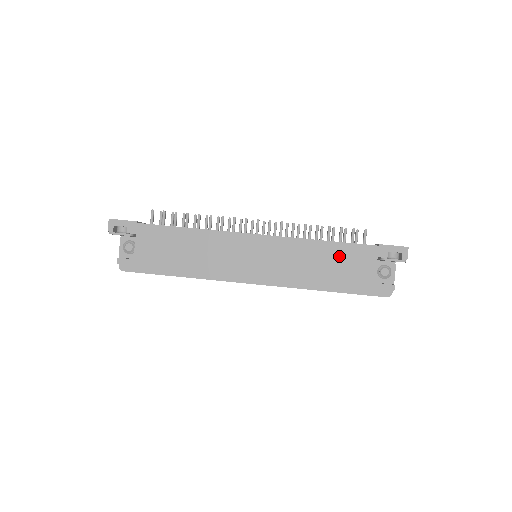
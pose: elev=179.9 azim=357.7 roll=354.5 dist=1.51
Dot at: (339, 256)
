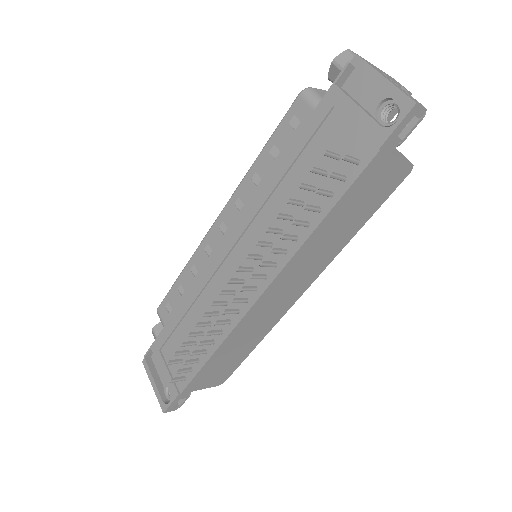
Dot at: (350, 206)
